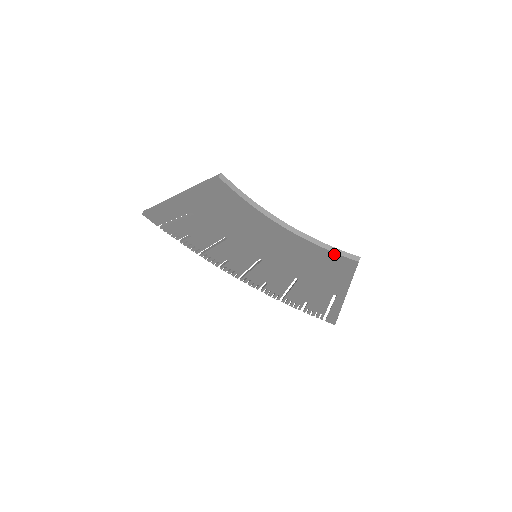
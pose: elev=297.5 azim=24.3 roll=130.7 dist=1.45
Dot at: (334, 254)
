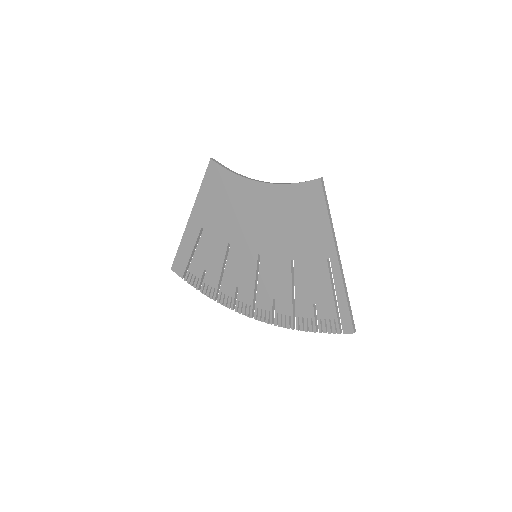
Dot at: (302, 185)
